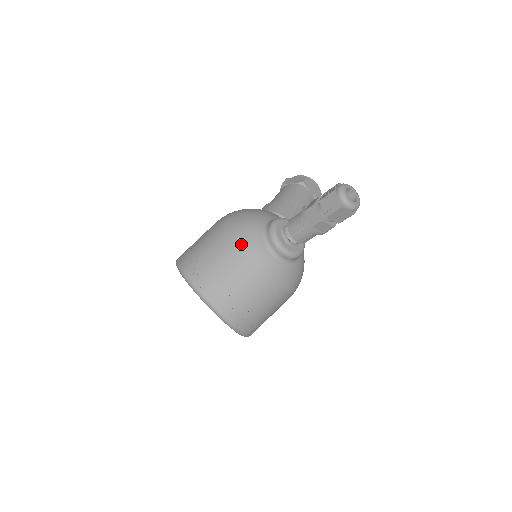
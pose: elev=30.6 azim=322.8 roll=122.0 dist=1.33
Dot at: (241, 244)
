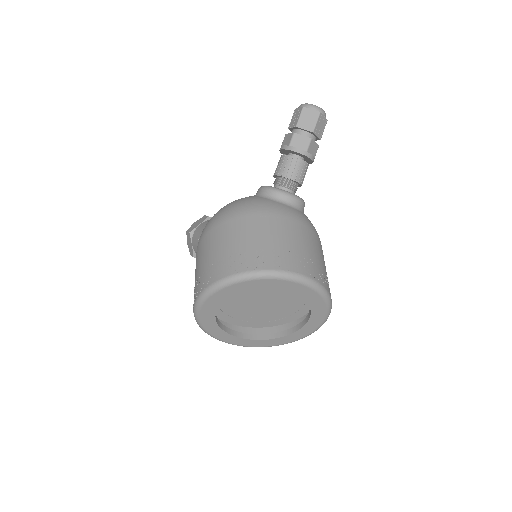
Dot at: (262, 211)
